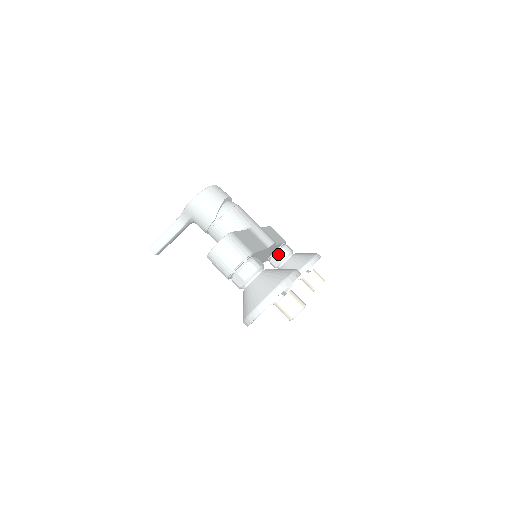
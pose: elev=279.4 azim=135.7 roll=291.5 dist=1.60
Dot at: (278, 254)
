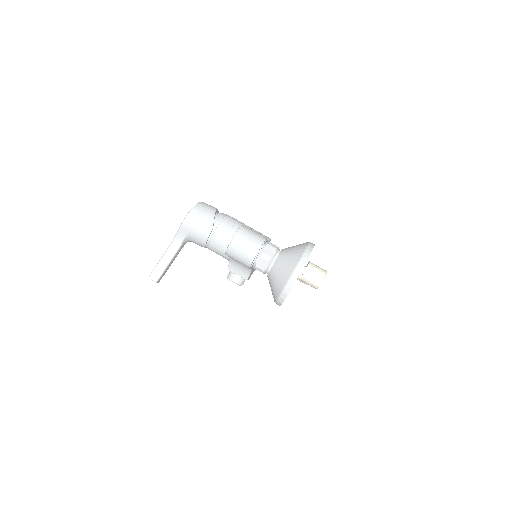
Dot at: occluded
